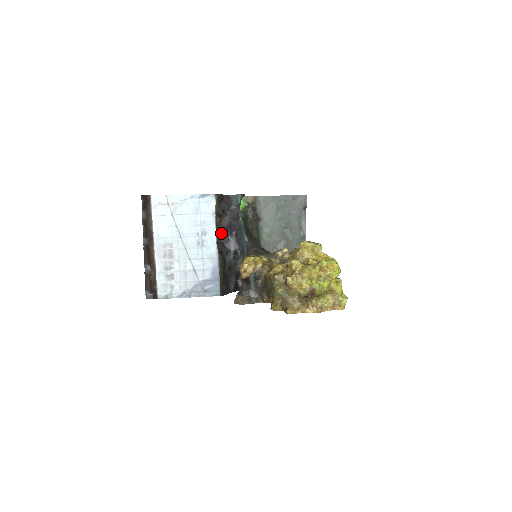
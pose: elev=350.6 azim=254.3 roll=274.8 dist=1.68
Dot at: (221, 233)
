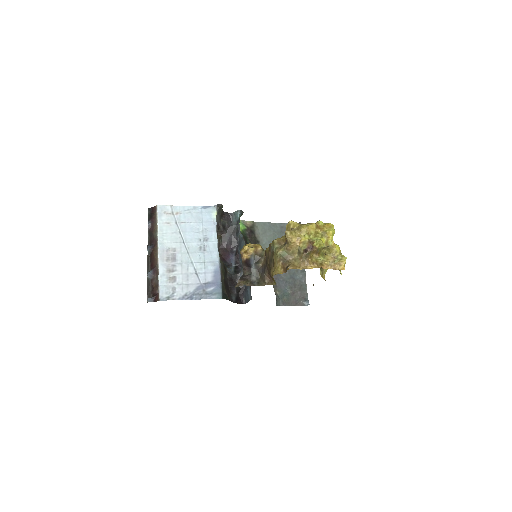
Dot at: (222, 249)
